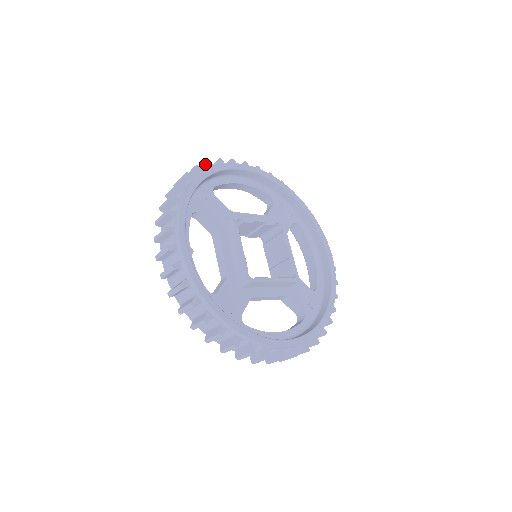
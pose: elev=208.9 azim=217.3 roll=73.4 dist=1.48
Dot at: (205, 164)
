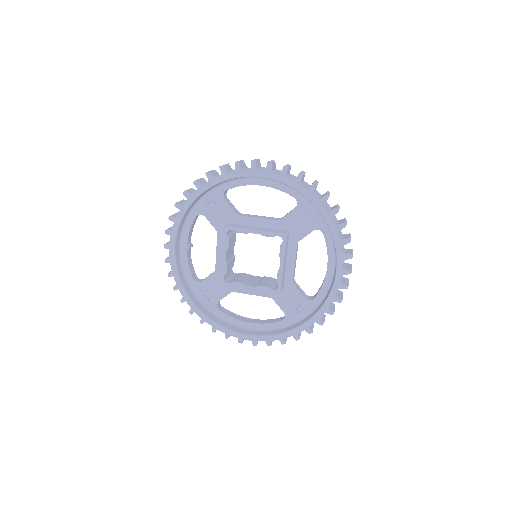
Dot at: (220, 168)
